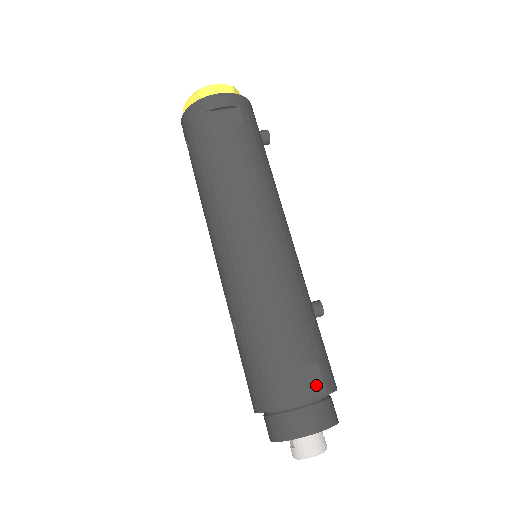
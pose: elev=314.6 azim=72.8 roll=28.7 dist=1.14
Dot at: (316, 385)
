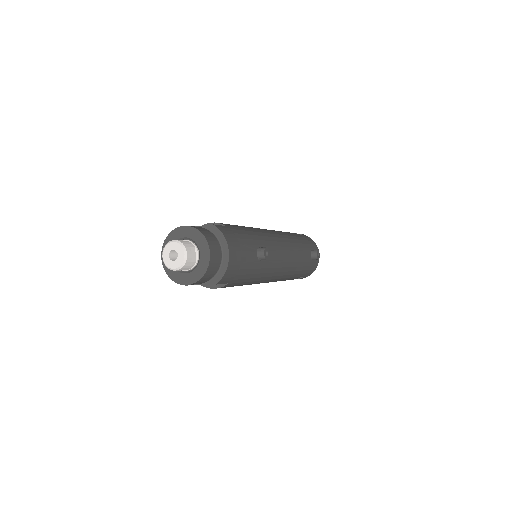
Dot at: occluded
